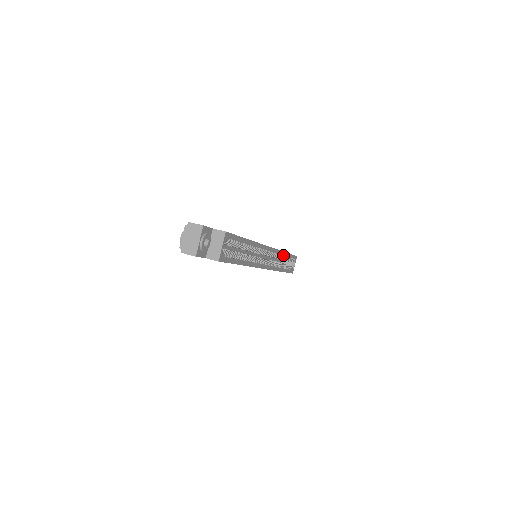
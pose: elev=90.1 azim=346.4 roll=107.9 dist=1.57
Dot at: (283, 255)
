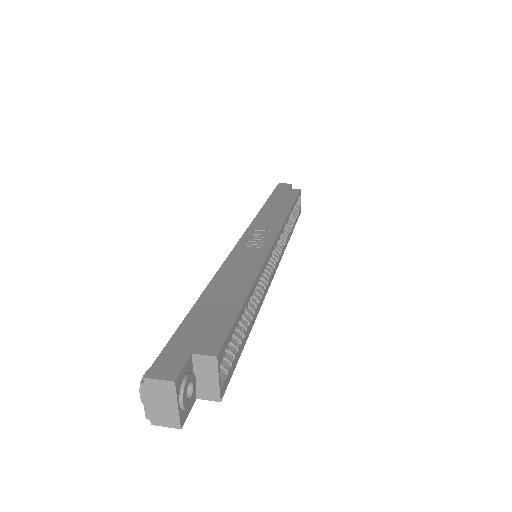
Dot at: (288, 217)
